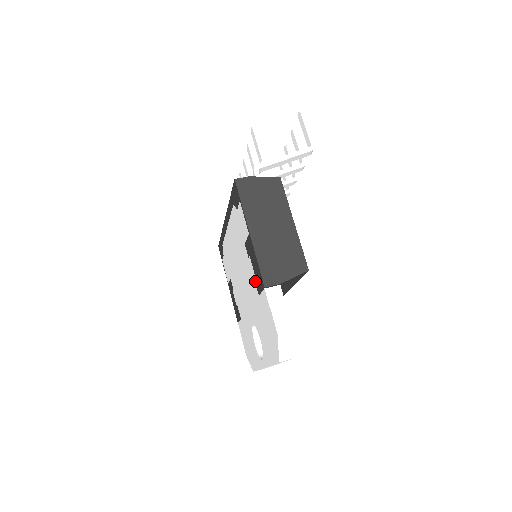
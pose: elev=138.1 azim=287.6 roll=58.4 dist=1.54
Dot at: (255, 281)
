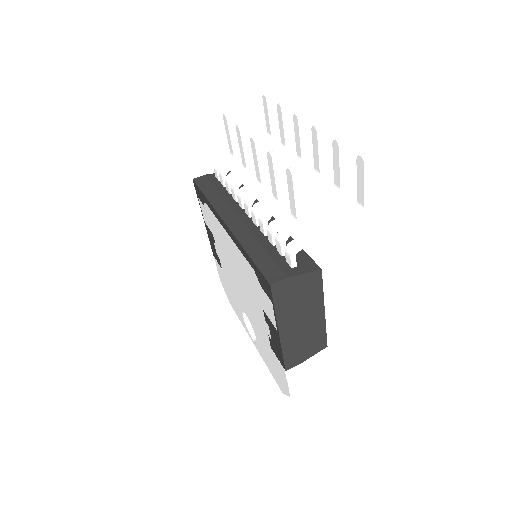
Dot at: (269, 340)
